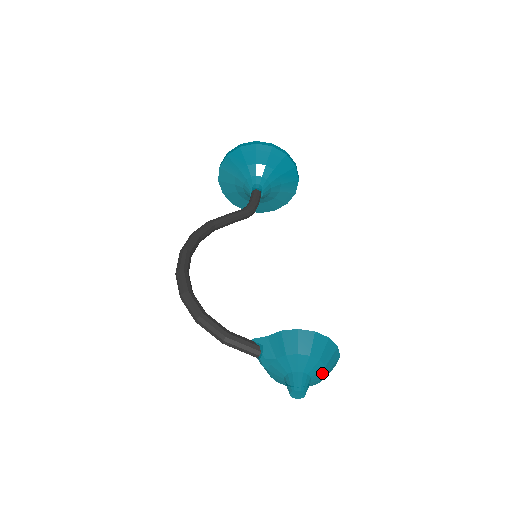
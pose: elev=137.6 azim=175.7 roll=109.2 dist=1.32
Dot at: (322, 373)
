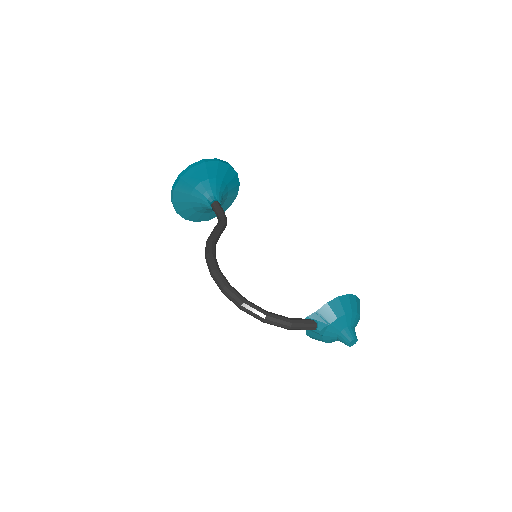
Dot at: occluded
